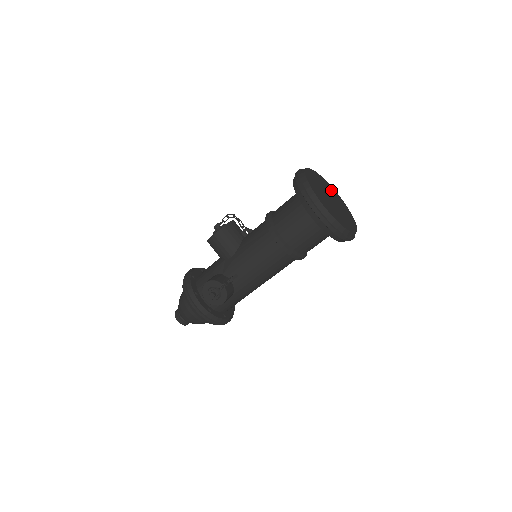
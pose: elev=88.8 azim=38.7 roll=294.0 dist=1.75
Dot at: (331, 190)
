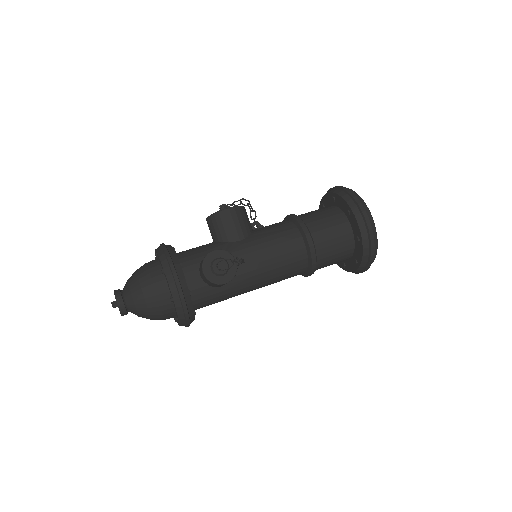
Dot at: occluded
